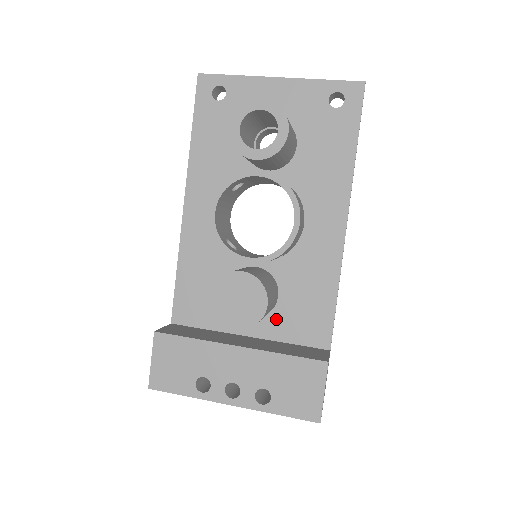
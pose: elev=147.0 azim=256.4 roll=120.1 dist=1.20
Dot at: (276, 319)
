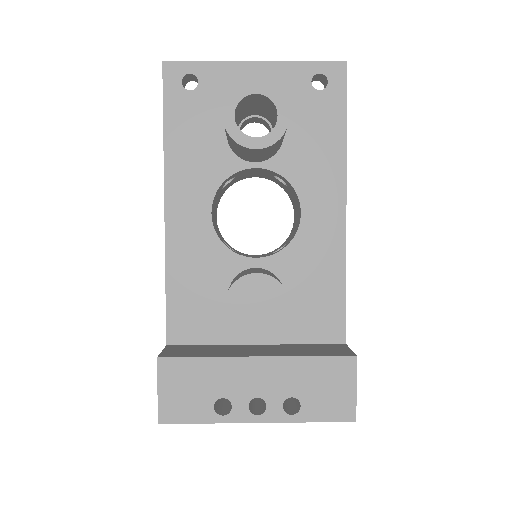
Dot at: occluded
